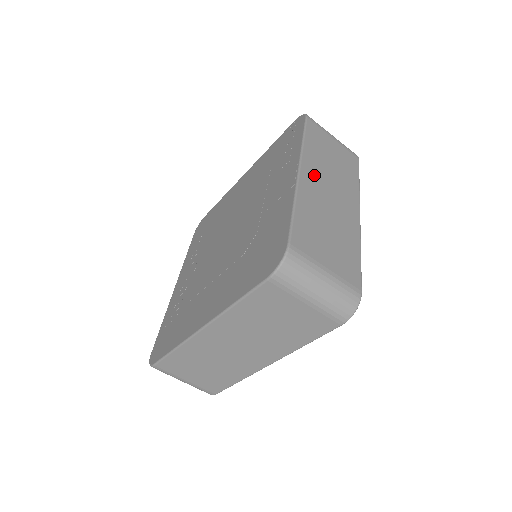
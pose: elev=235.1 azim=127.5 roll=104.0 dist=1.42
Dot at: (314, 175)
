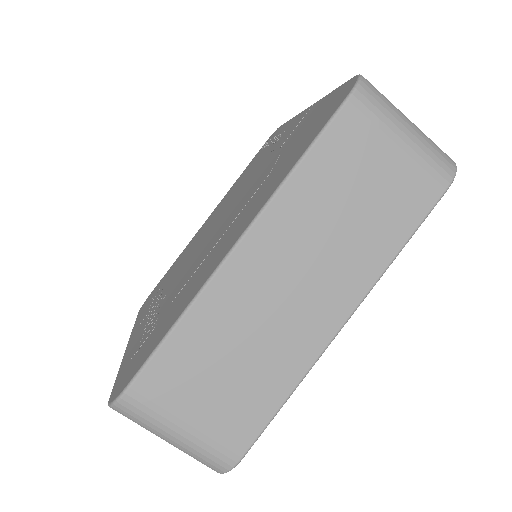
Dot at: occluded
